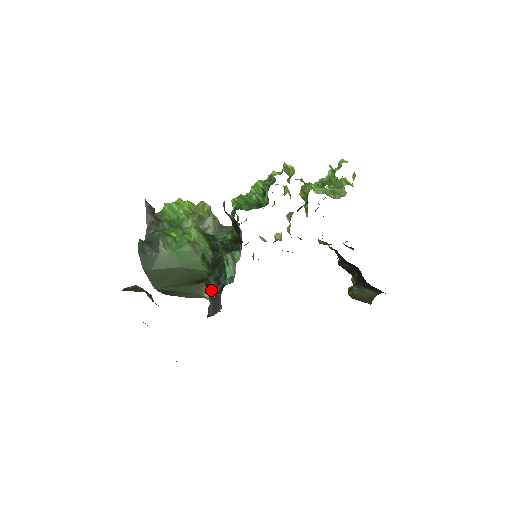
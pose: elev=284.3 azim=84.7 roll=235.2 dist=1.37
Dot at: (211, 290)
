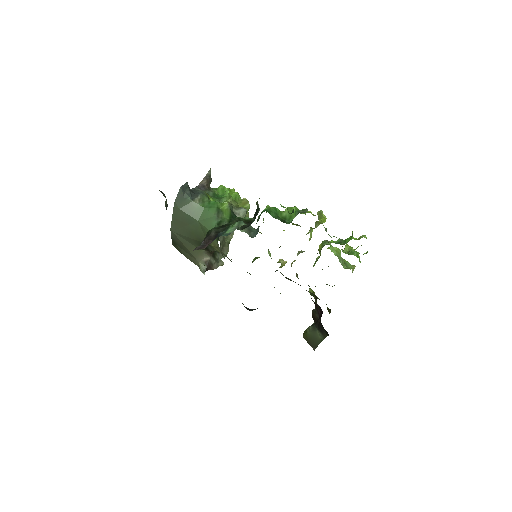
Dot at: (208, 236)
